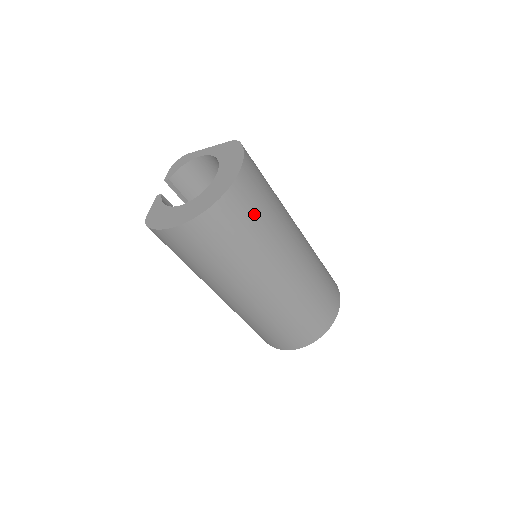
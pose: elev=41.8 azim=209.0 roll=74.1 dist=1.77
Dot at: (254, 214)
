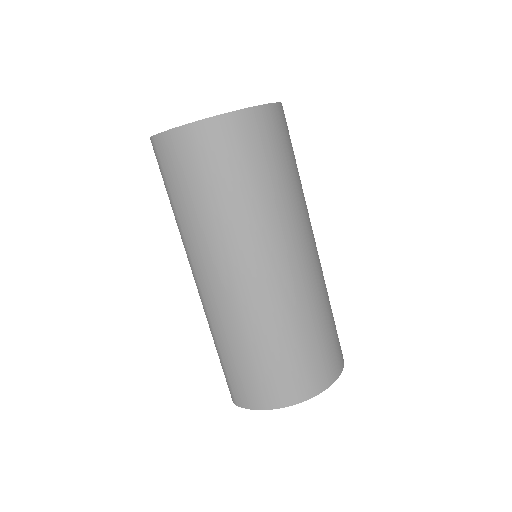
Dot at: (279, 156)
